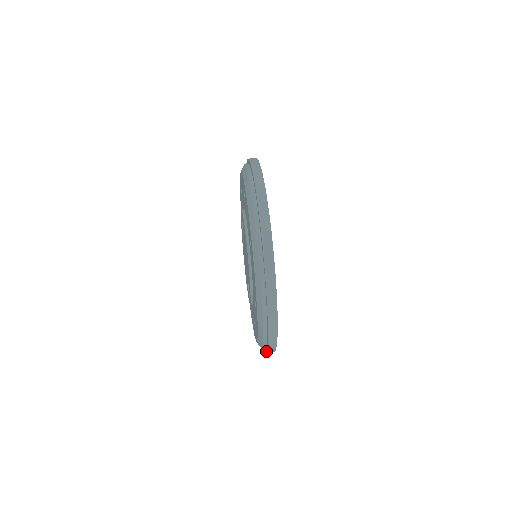
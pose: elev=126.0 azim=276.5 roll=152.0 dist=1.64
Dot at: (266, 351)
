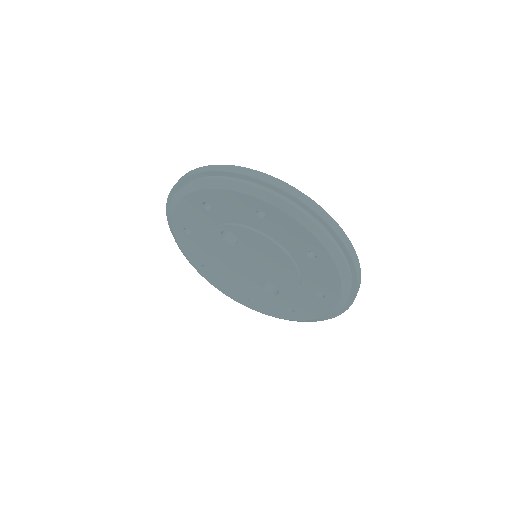
Dot at: occluded
